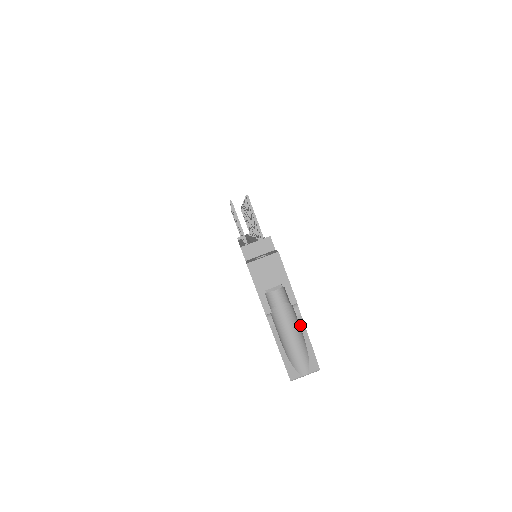
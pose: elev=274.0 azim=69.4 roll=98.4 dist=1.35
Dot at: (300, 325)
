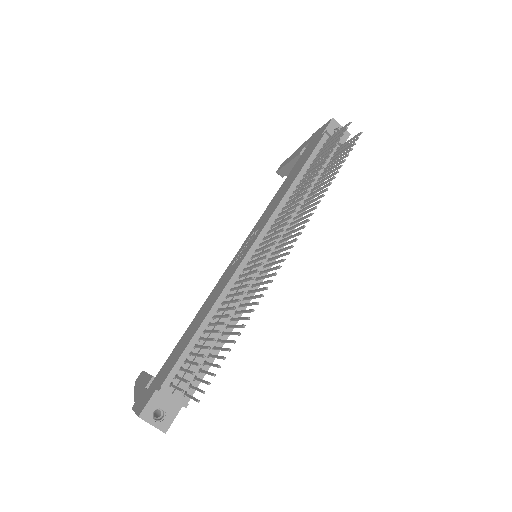
Dot at: occluded
